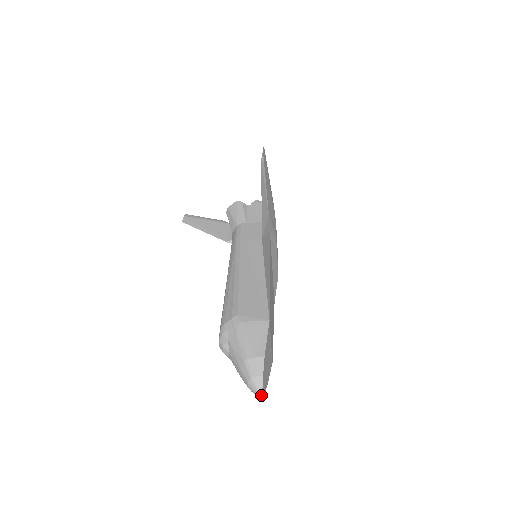
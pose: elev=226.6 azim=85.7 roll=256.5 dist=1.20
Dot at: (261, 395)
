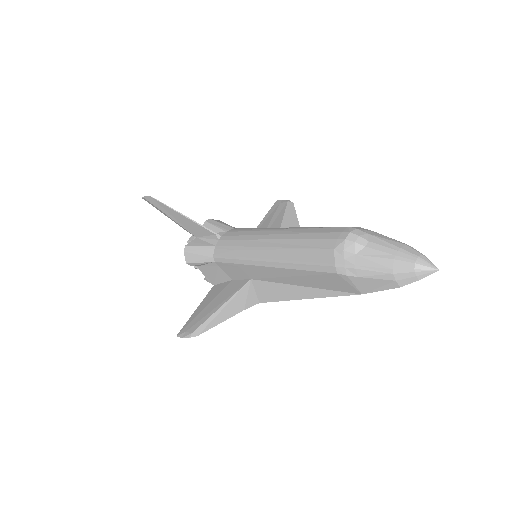
Dot at: occluded
